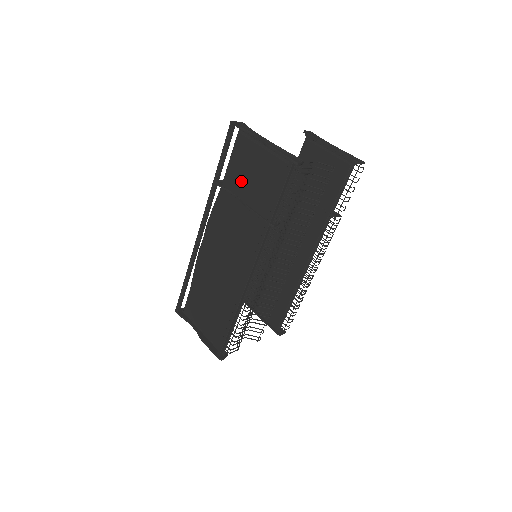
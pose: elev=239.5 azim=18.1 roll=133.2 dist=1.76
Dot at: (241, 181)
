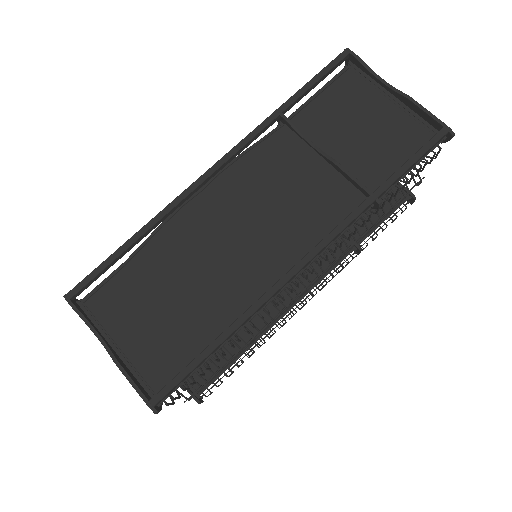
Dot at: (330, 128)
